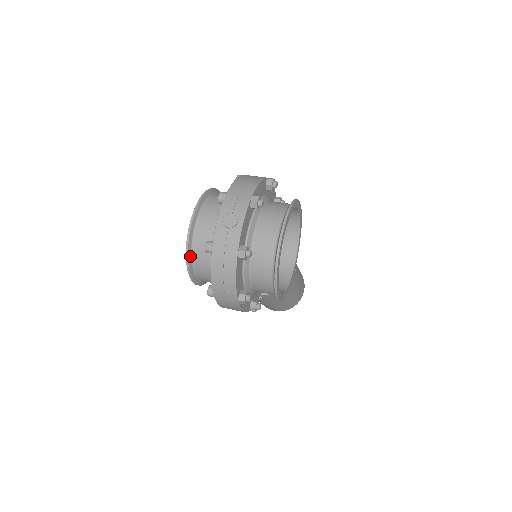
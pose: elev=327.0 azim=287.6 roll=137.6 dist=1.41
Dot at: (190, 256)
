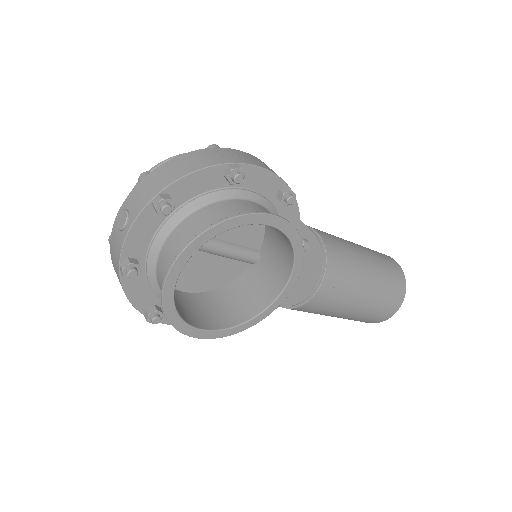
Dot at: occluded
